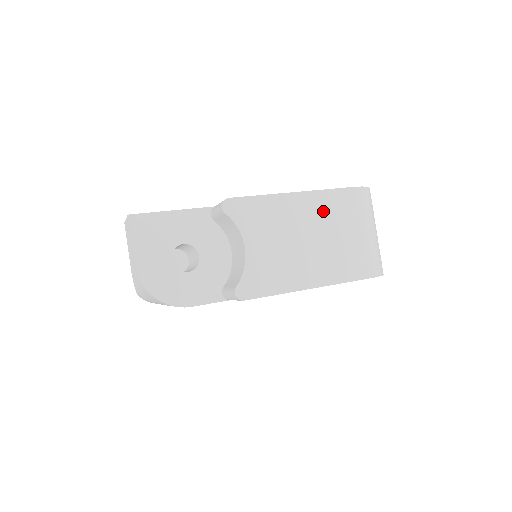
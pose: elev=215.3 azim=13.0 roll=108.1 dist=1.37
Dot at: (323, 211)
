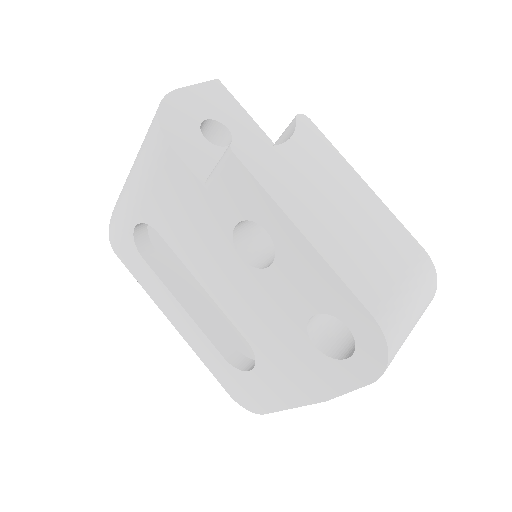
Dot at: (379, 222)
